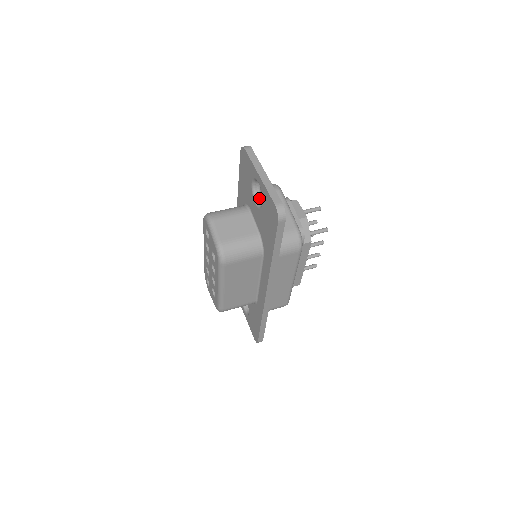
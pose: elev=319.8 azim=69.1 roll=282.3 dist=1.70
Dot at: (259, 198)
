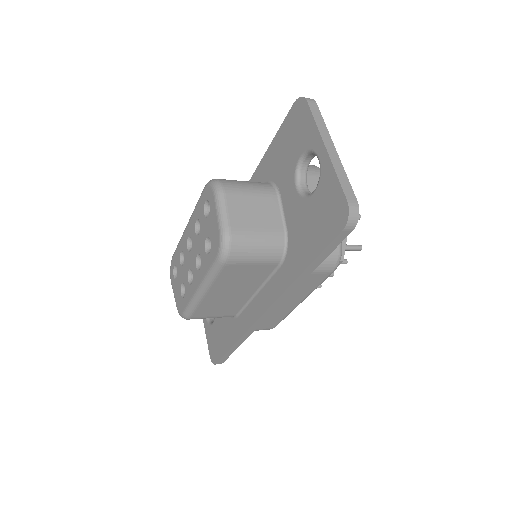
Dot at: (303, 181)
